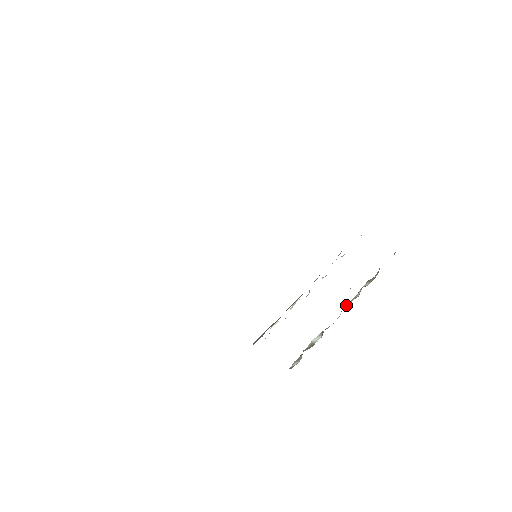
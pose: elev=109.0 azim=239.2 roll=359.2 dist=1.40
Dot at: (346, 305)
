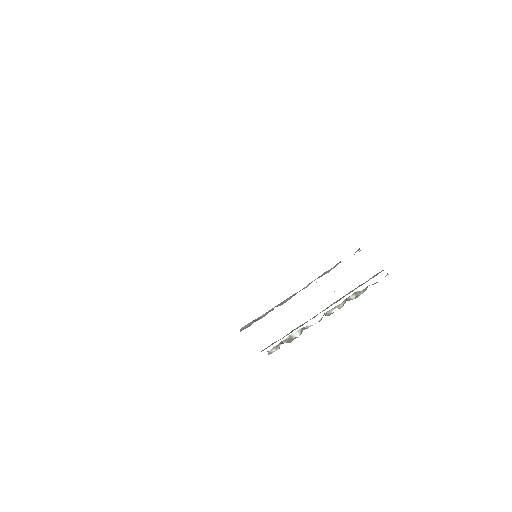
Dot at: (329, 310)
